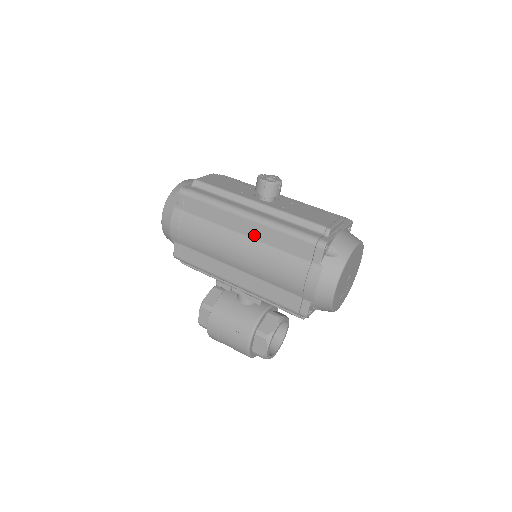
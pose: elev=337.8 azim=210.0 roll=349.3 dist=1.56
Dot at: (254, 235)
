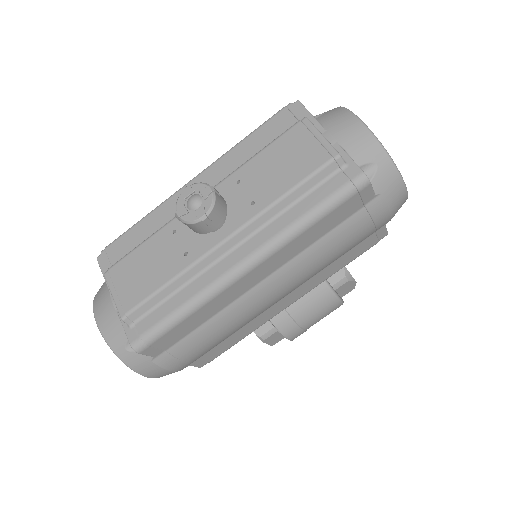
Dot at: (275, 267)
